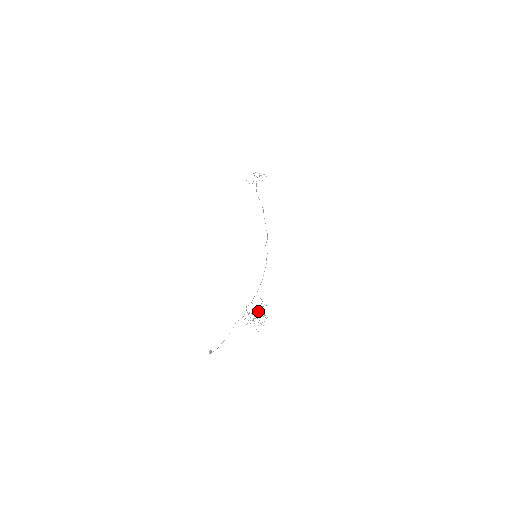
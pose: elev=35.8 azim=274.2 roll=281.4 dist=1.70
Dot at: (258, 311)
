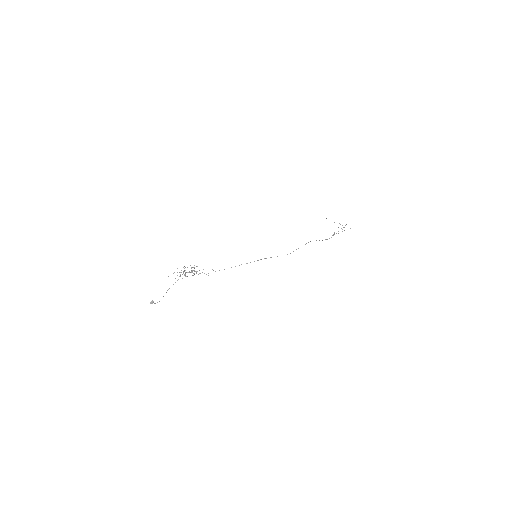
Dot at: (196, 271)
